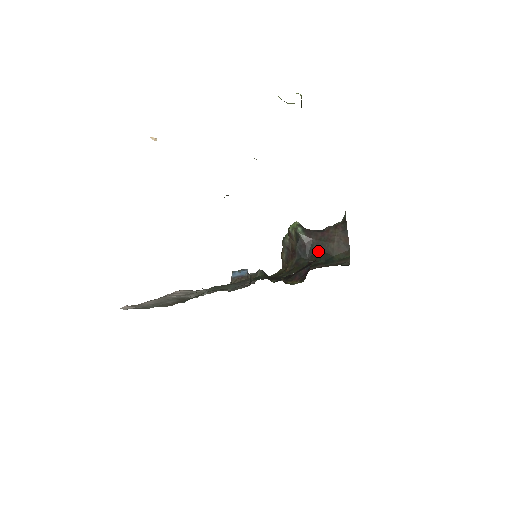
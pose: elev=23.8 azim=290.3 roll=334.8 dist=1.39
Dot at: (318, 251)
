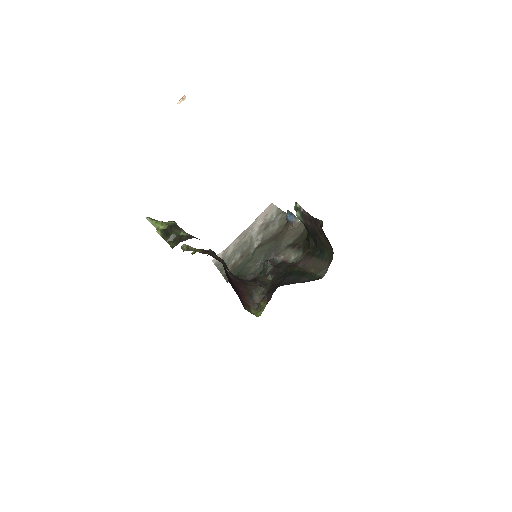
Dot at: (316, 238)
